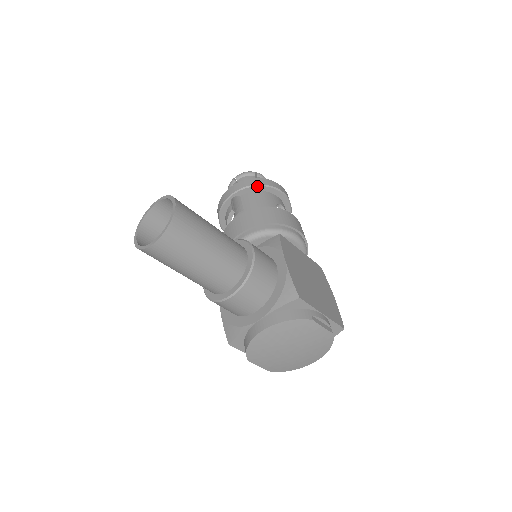
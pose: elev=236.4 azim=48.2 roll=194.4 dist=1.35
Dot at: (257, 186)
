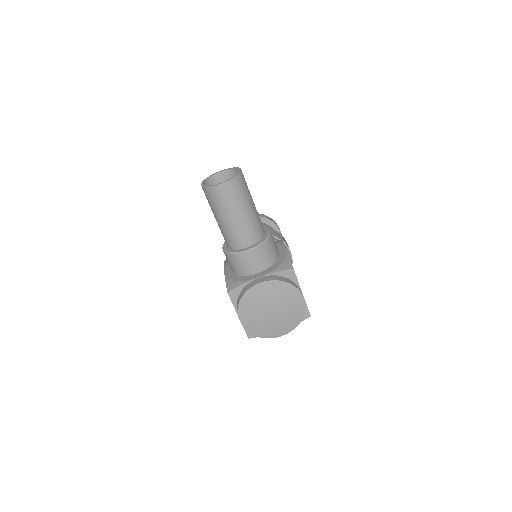
Dot at: (266, 219)
